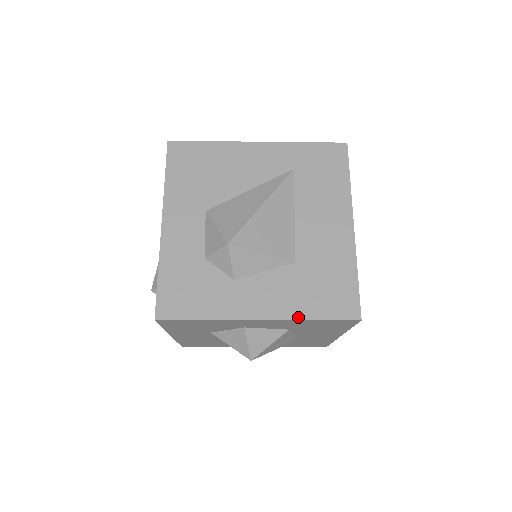
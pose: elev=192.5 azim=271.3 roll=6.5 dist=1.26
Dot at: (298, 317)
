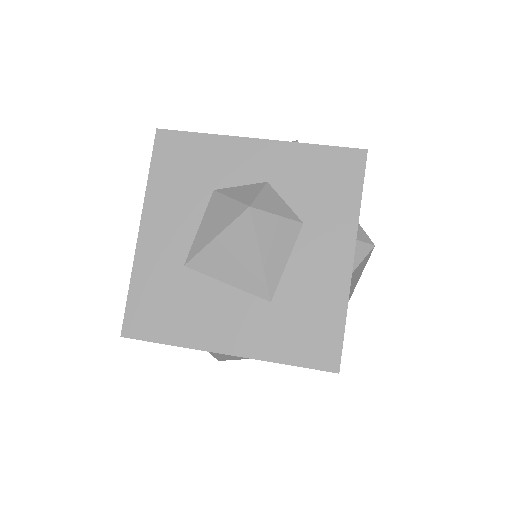
Dot at: occluded
